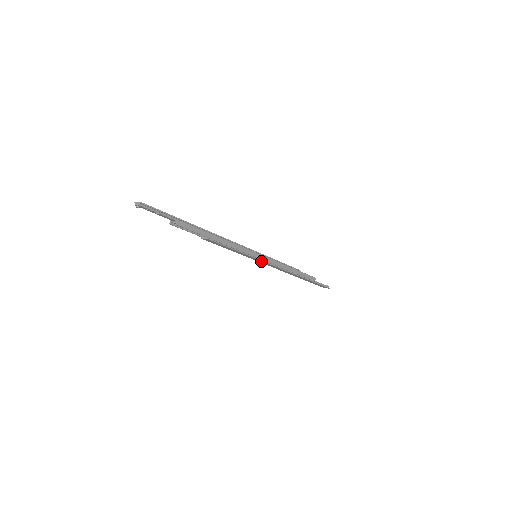
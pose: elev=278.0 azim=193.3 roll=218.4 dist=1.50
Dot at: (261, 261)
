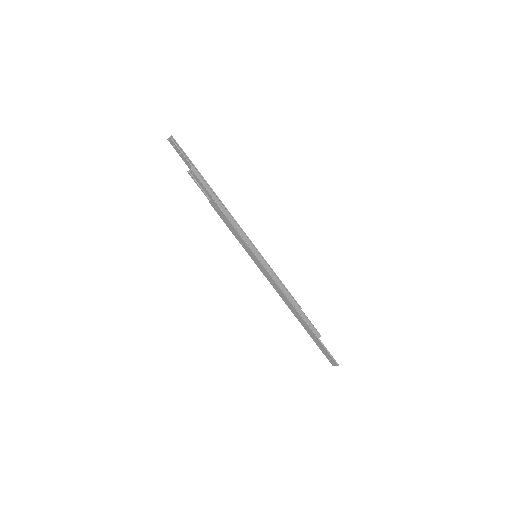
Dot at: (259, 263)
